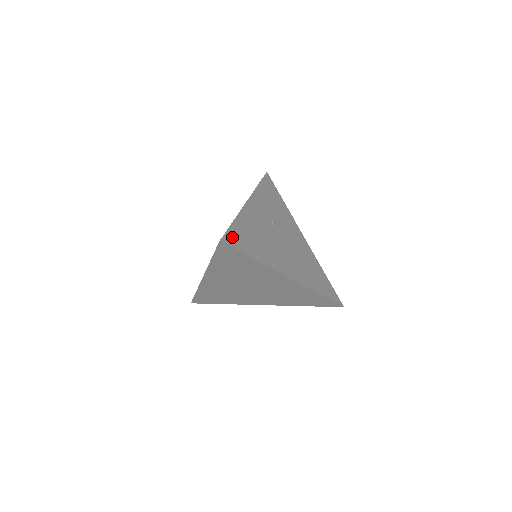
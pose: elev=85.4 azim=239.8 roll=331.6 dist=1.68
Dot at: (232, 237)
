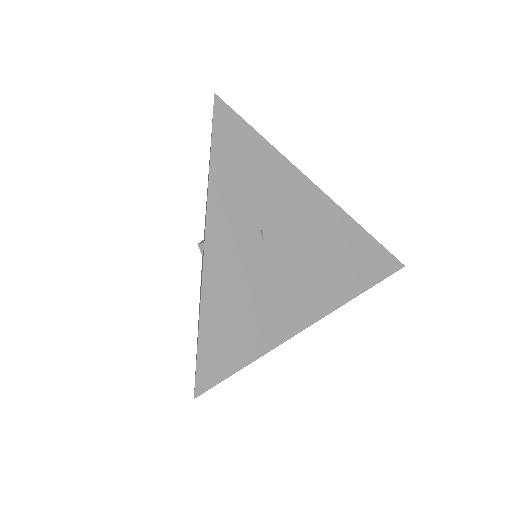
Dot at: (209, 363)
